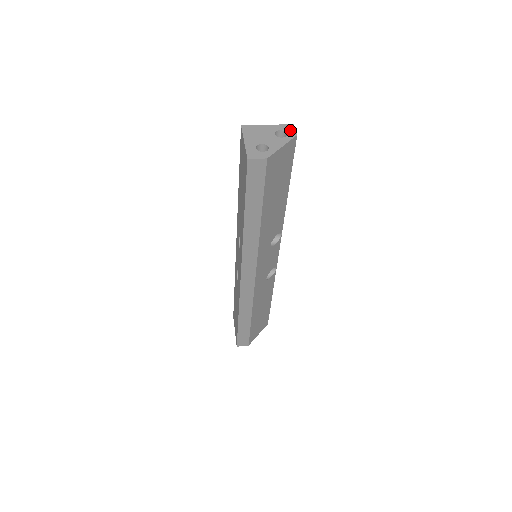
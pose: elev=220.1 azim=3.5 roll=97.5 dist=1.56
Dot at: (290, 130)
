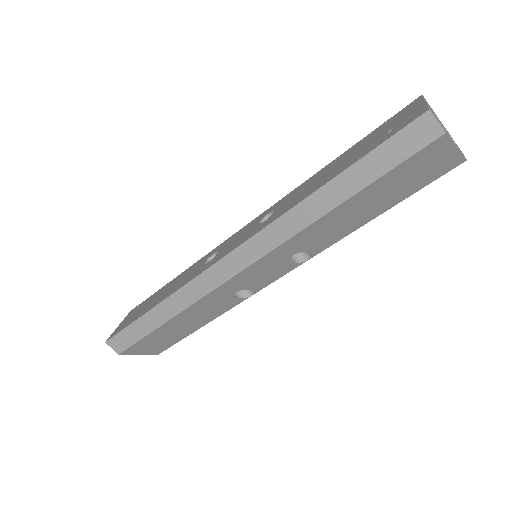
Dot at: occluded
